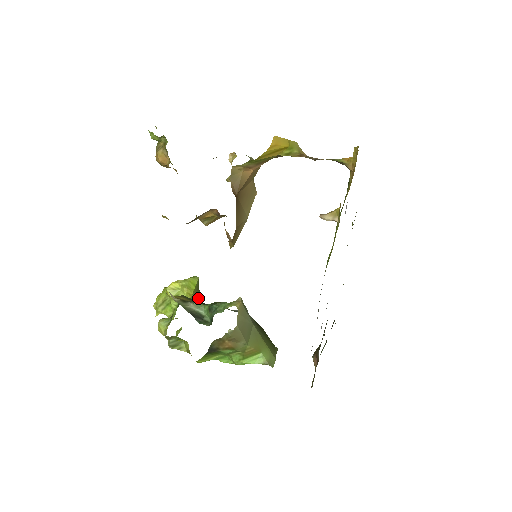
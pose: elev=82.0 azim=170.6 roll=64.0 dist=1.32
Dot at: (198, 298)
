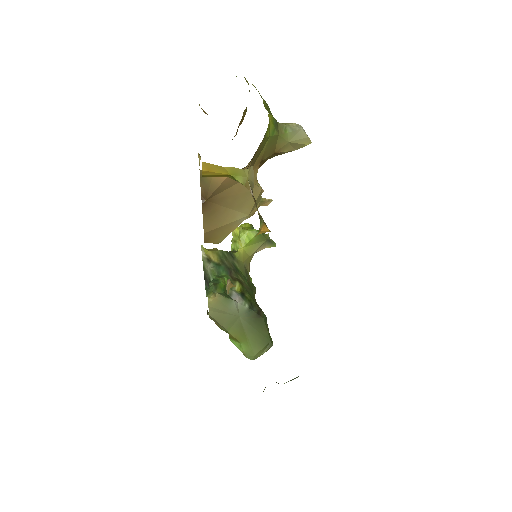
Dot at: (266, 247)
